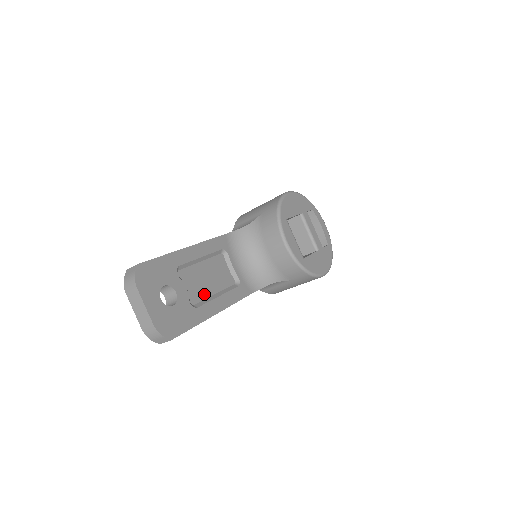
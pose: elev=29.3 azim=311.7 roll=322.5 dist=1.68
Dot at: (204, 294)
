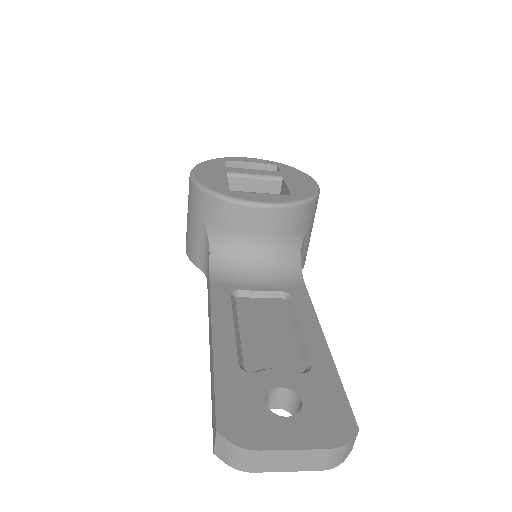
Dot at: (290, 347)
